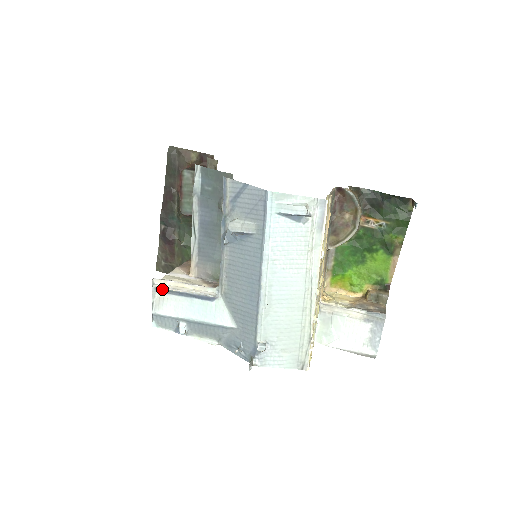
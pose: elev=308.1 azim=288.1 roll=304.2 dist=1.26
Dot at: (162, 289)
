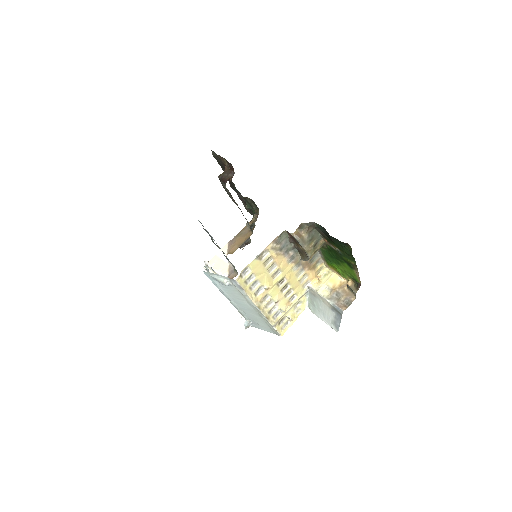
Dot at: occluded
